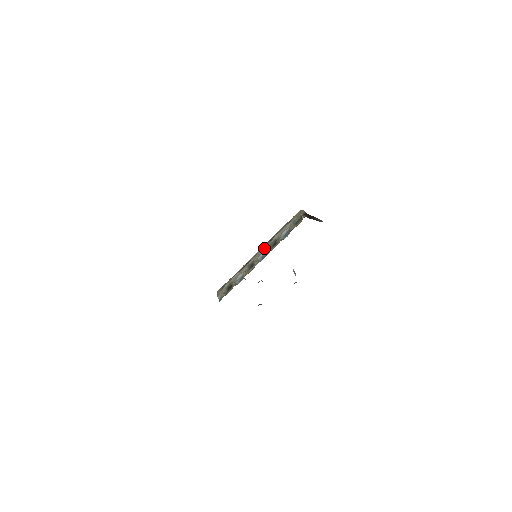
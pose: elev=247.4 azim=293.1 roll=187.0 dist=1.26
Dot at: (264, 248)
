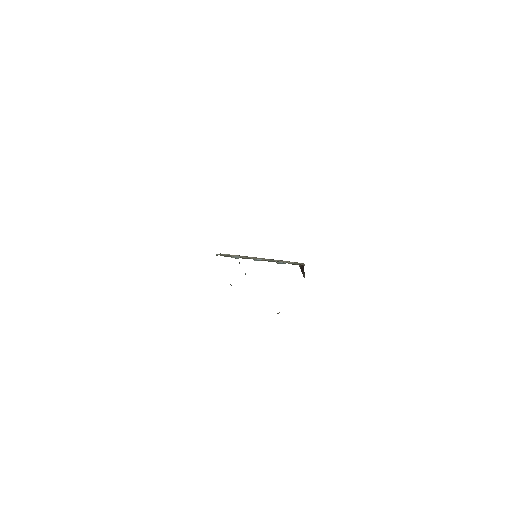
Dot at: (265, 259)
